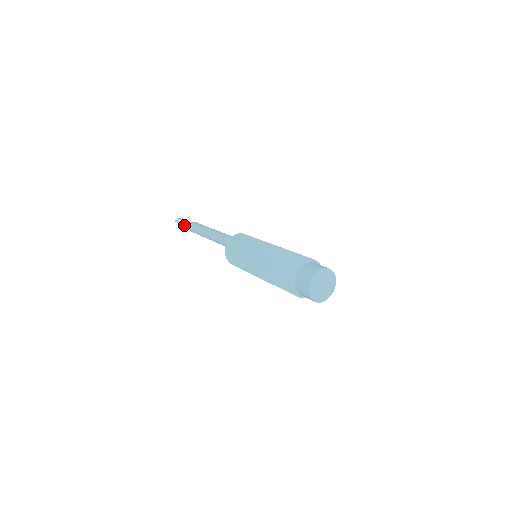
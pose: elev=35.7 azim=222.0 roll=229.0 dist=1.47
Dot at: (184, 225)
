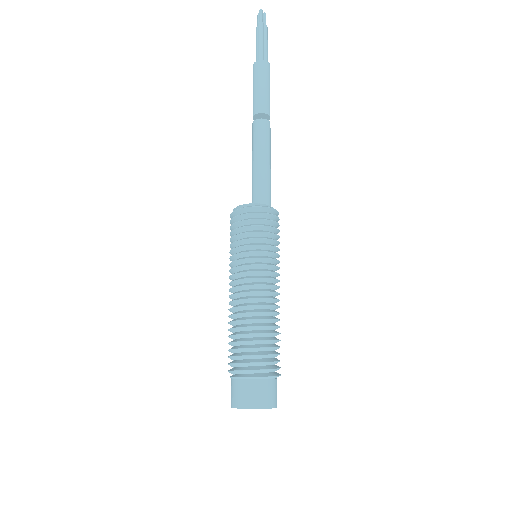
Dot at: (256, 49)
